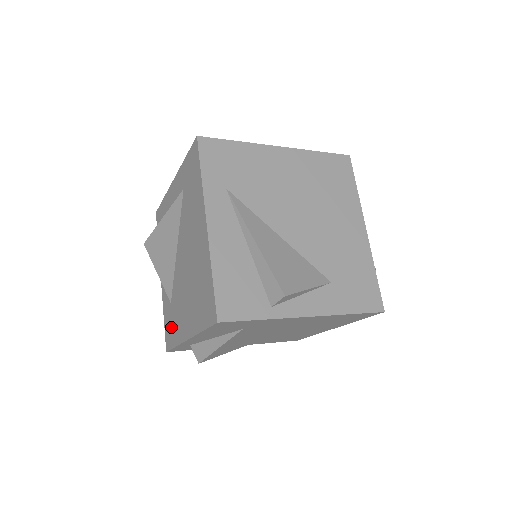
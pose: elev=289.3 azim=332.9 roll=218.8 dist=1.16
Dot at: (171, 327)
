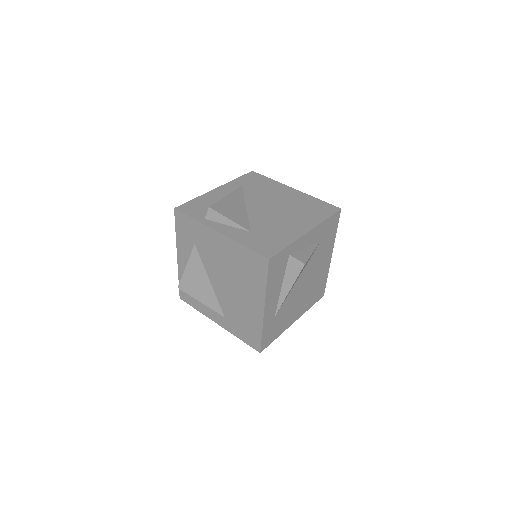
Dot at: occluded
